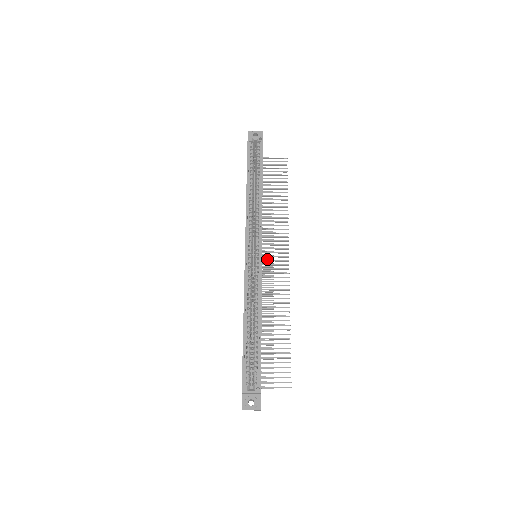
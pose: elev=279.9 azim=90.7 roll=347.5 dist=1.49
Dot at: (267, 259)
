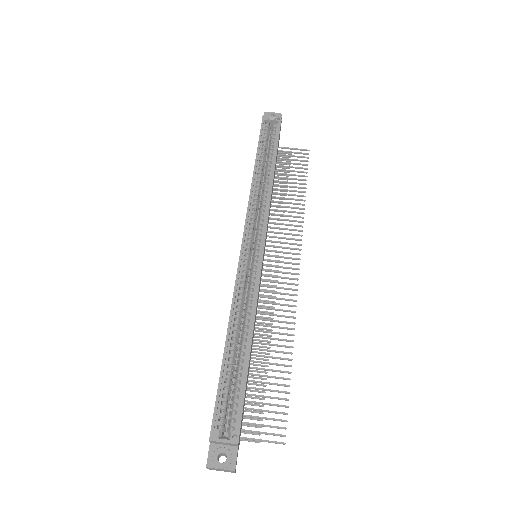
Dot at: occluded
